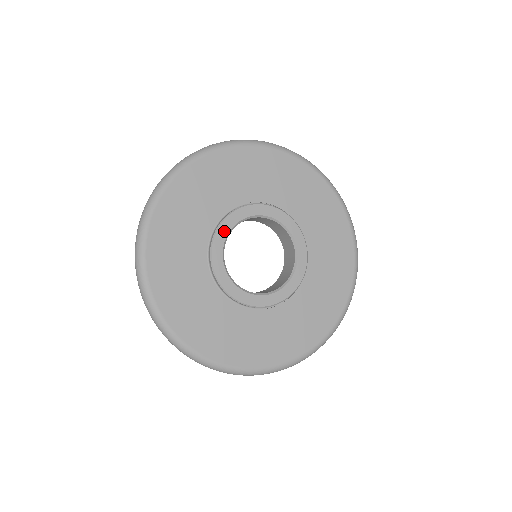
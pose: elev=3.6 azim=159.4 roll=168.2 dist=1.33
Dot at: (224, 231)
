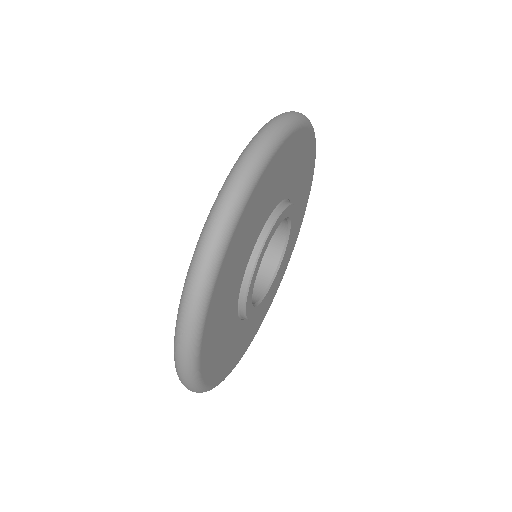
Dot at: (259, 263)
